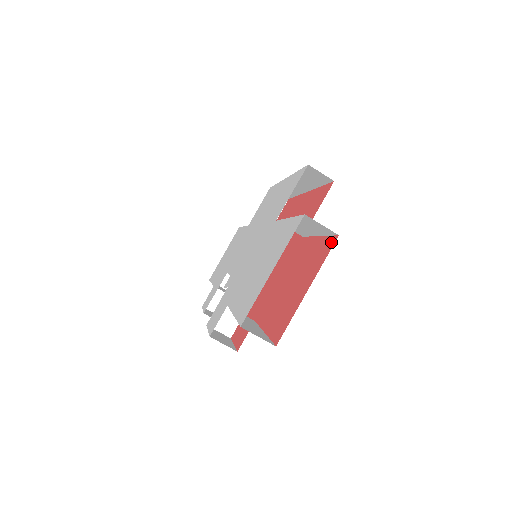
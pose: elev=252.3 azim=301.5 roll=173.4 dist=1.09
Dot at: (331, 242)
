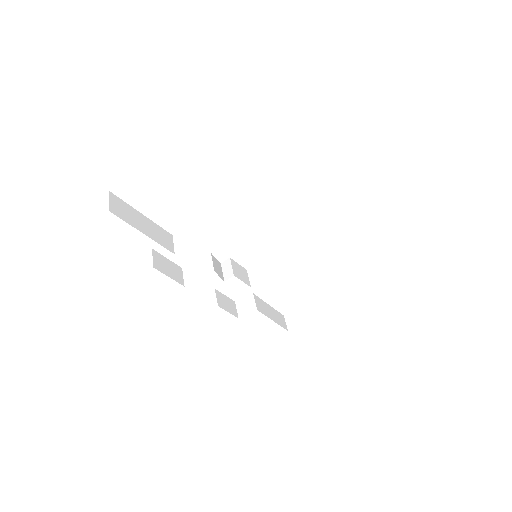
Dot at: occluded
